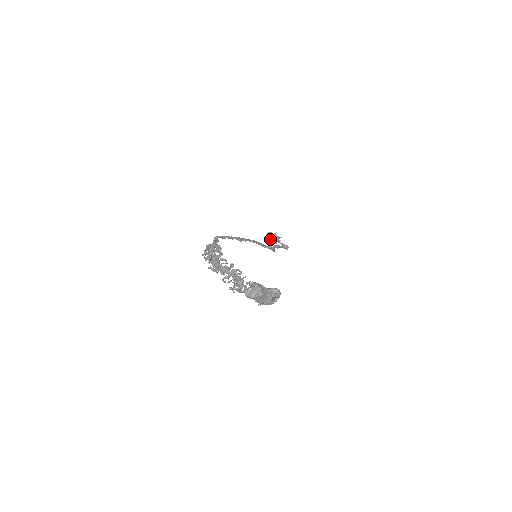
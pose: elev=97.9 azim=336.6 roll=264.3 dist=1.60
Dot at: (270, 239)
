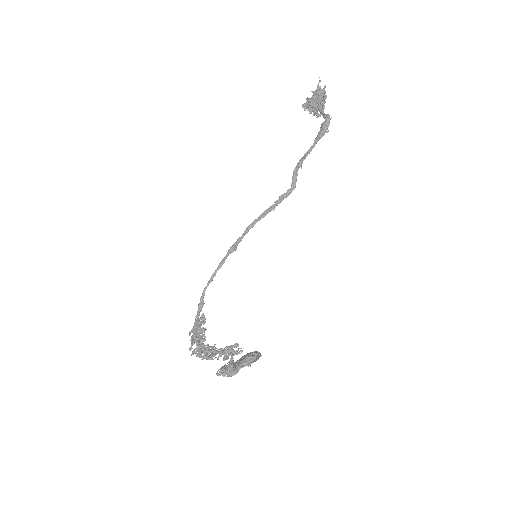
Dot at: occluded
